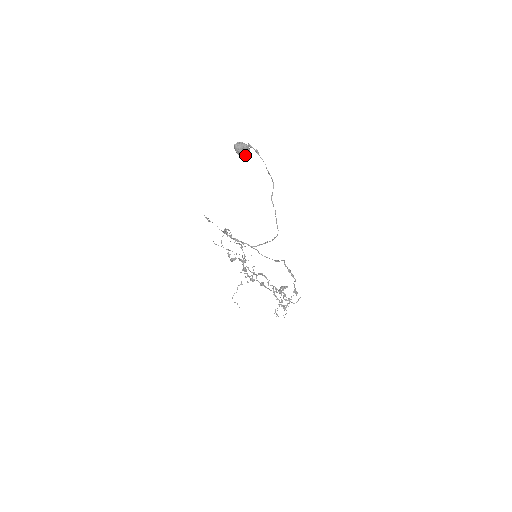
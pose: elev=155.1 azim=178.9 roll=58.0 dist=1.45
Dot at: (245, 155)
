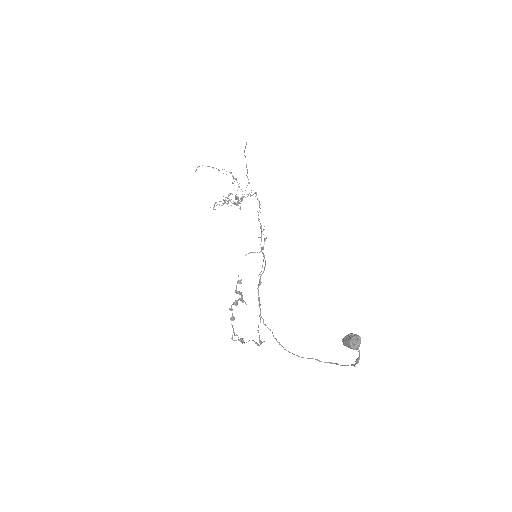
Dot at: occluded
